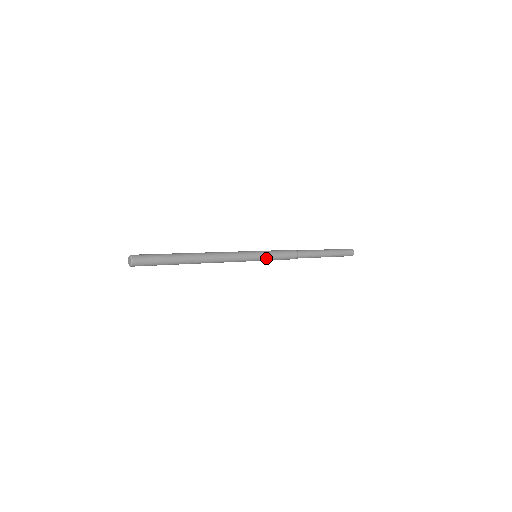
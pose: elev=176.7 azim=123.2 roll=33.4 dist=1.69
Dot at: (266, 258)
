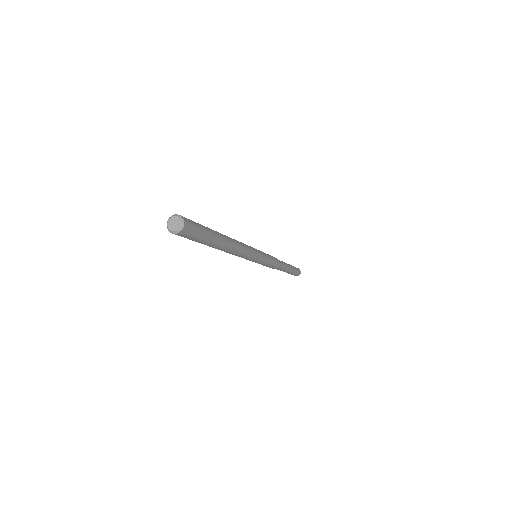
Dot at: (265, 256)
